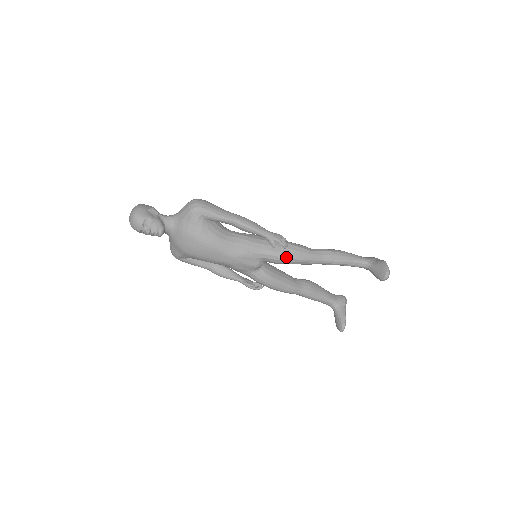
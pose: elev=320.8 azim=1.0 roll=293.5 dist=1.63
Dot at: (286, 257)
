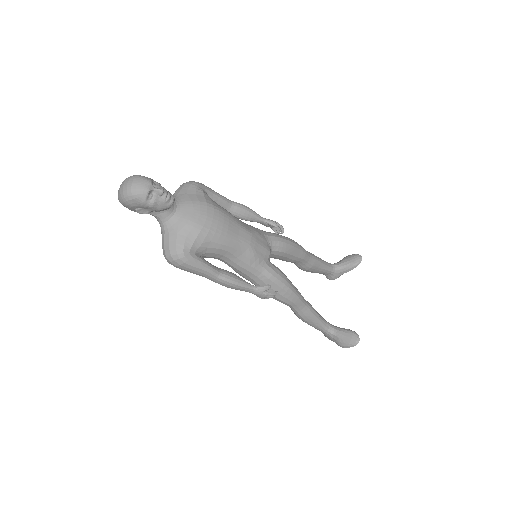
Dot at: (288, 240)
